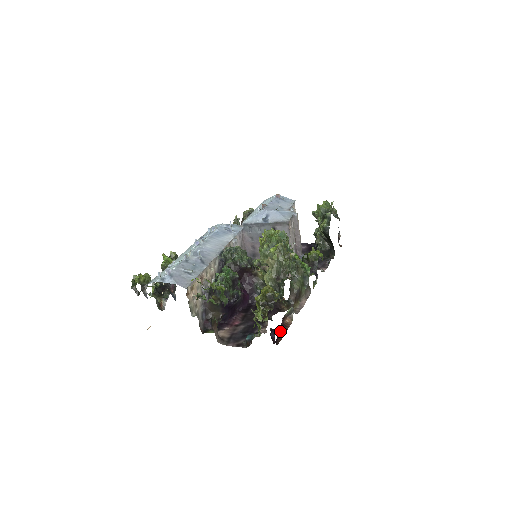
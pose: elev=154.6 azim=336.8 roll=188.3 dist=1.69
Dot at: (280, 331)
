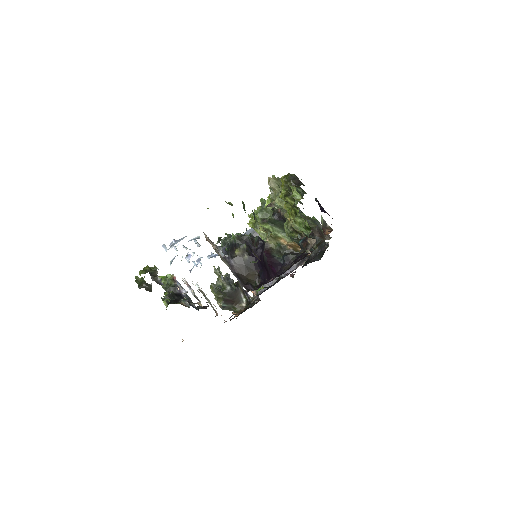
Dot at: occluded
